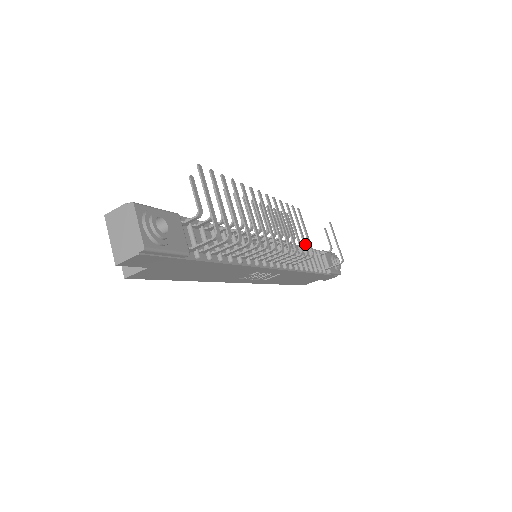
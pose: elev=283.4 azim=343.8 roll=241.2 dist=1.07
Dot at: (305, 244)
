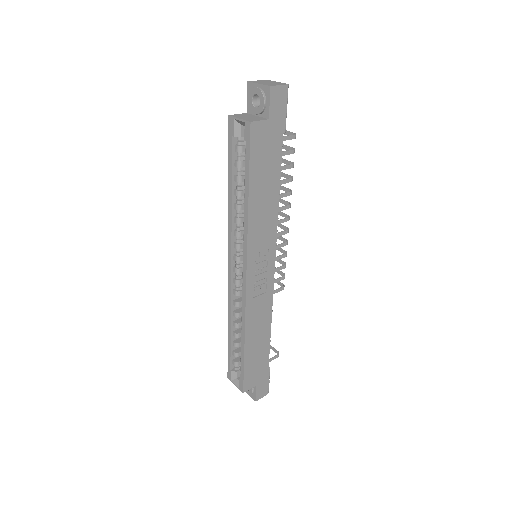
Dot at: (280, 271)
